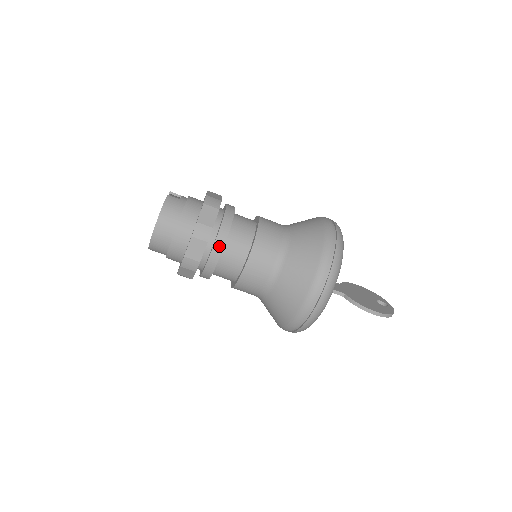
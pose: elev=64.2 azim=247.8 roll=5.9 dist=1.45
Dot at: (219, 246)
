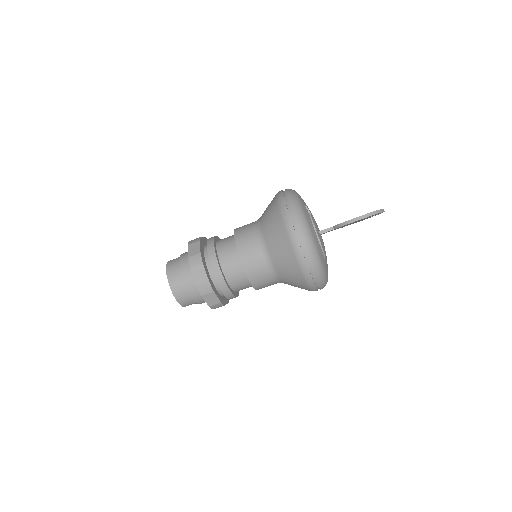
Dot at: (214, 261)
